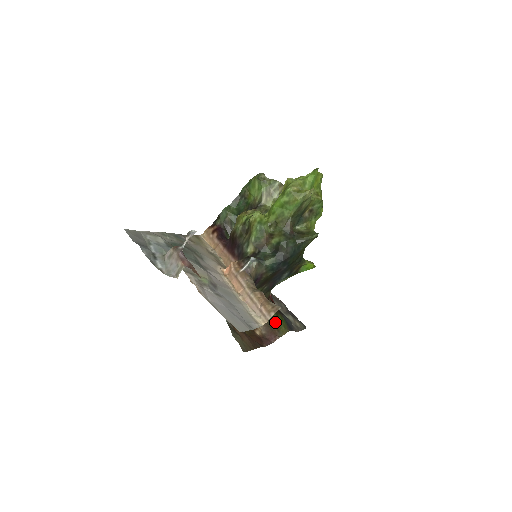
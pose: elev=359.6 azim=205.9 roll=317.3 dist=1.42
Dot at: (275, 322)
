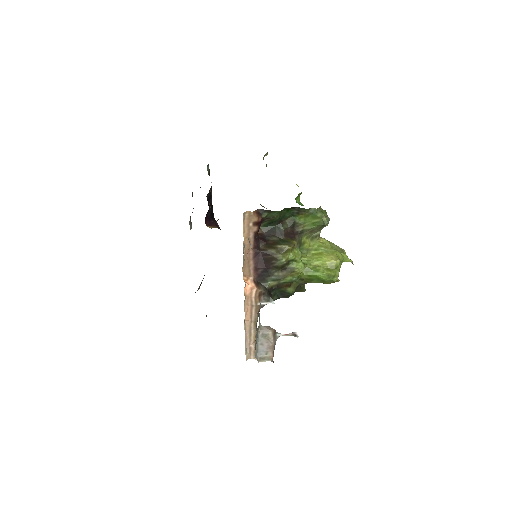
Dot at: occluded
